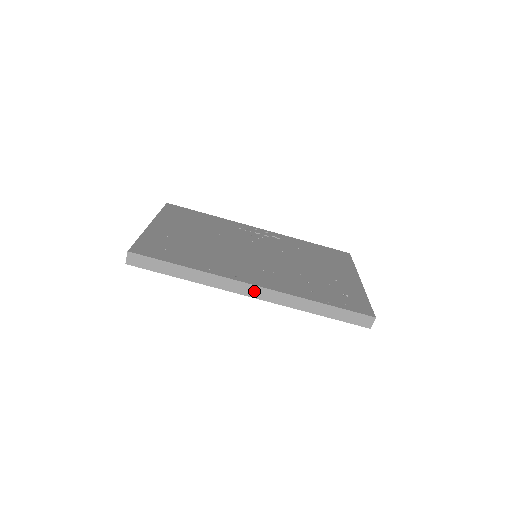
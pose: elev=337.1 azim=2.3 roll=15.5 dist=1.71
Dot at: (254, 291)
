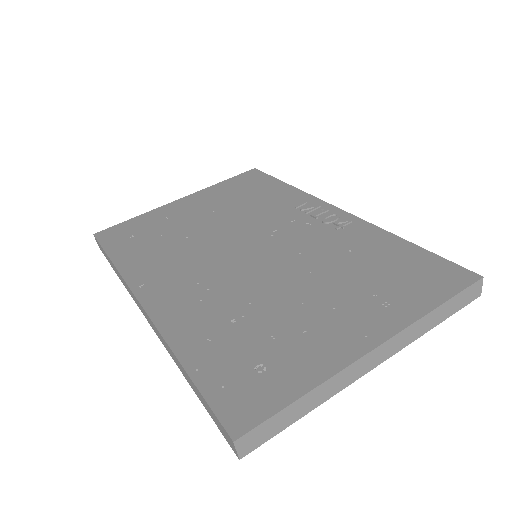
Dot at: (144, 312)
